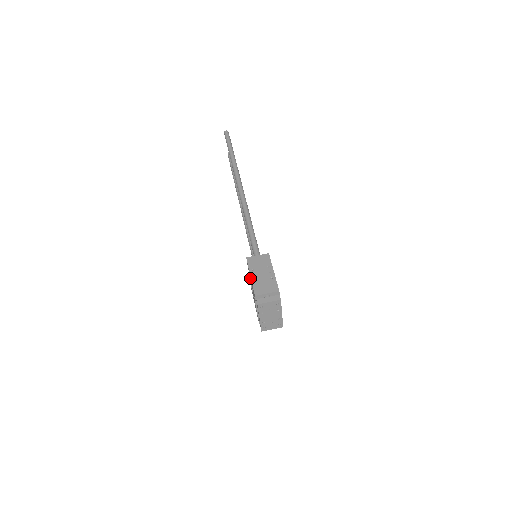
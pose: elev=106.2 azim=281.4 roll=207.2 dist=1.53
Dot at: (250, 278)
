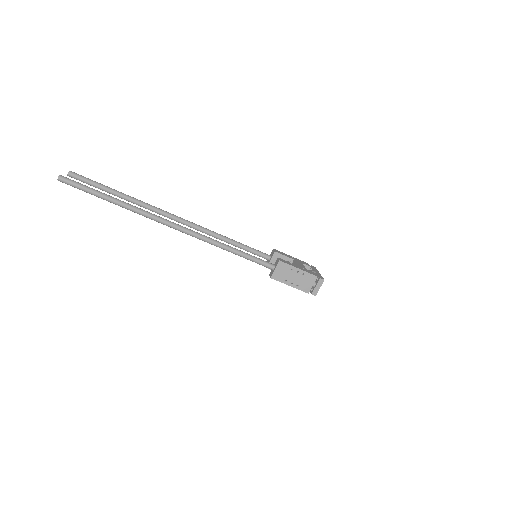
Dot at: occluded
